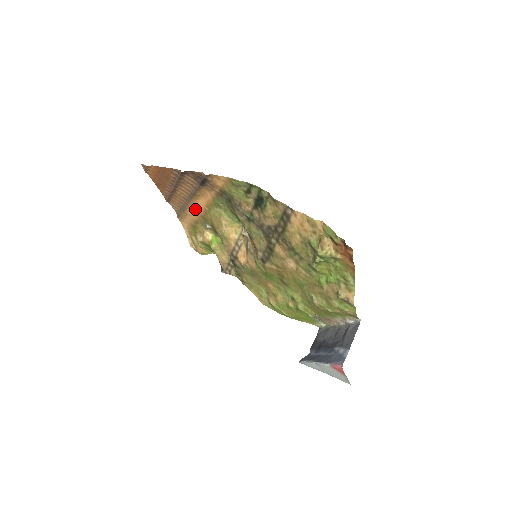
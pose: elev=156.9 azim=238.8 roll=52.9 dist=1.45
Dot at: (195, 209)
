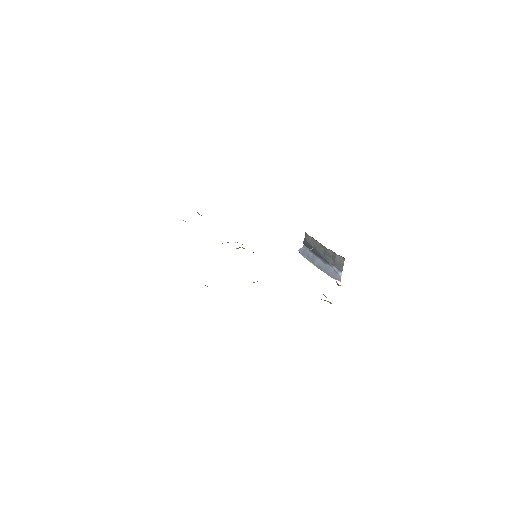
Dot at: occluded
